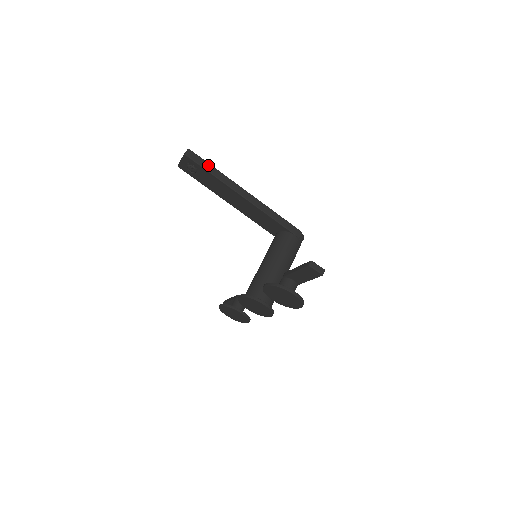
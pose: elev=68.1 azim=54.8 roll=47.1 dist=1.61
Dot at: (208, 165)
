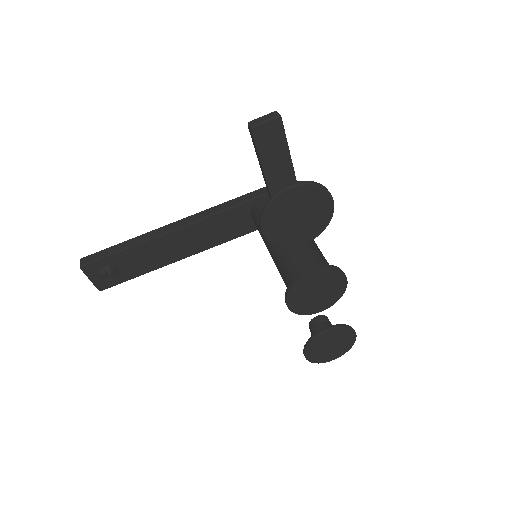
Dot at: (112, 248)
